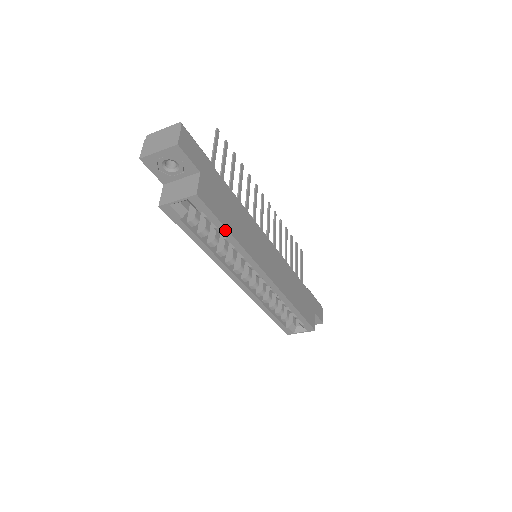
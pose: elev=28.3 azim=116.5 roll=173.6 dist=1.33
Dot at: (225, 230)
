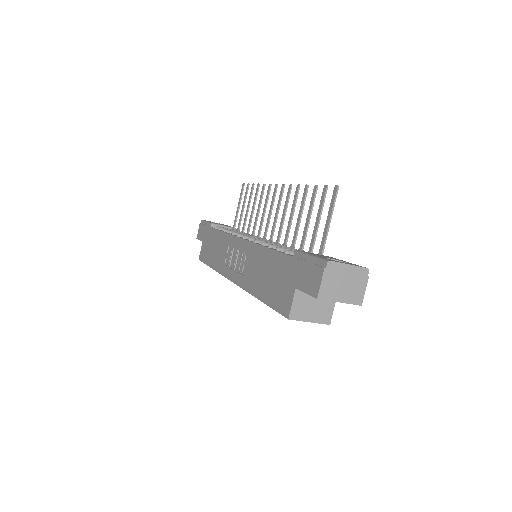
Dot at: occluded
